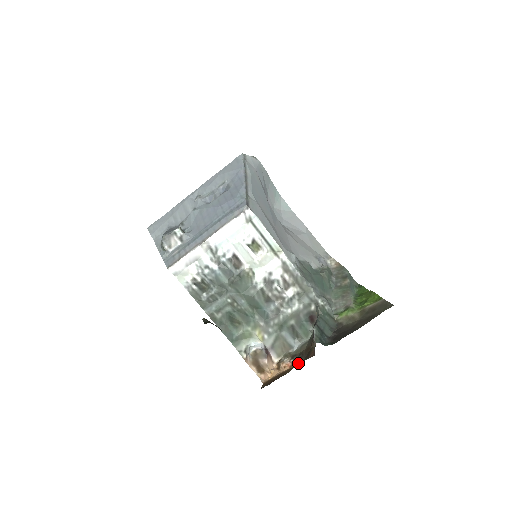
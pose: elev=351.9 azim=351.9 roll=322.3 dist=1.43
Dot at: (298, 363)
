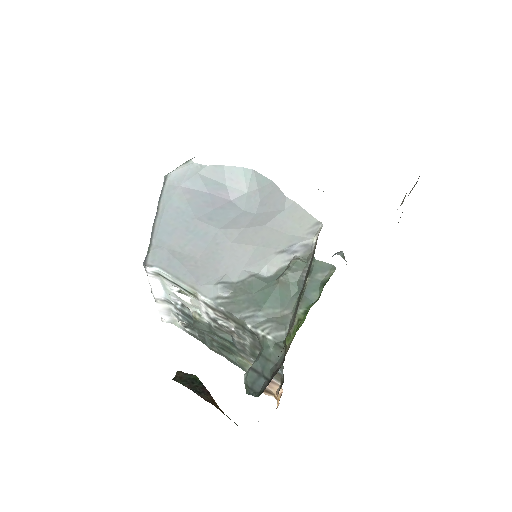
Dot at: occluded
